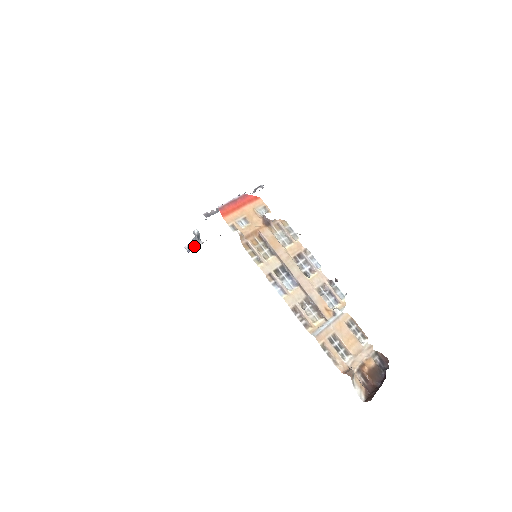
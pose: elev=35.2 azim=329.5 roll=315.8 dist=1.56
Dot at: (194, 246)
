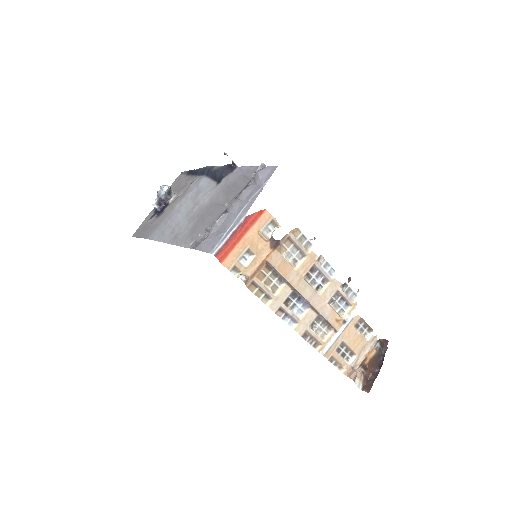
Dot at: (164, 201)
